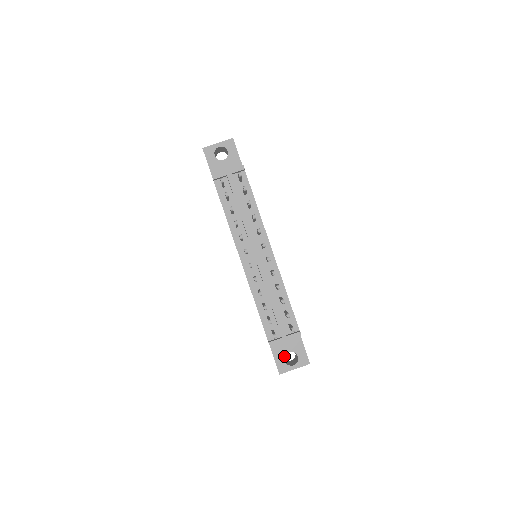
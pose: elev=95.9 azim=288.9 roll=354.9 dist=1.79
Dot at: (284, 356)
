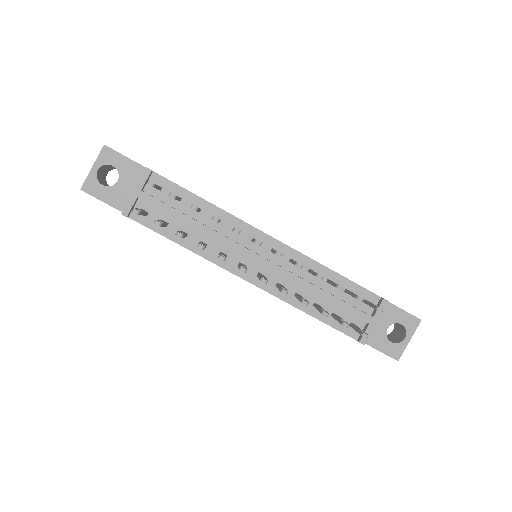
Dot at: (386, 338)
